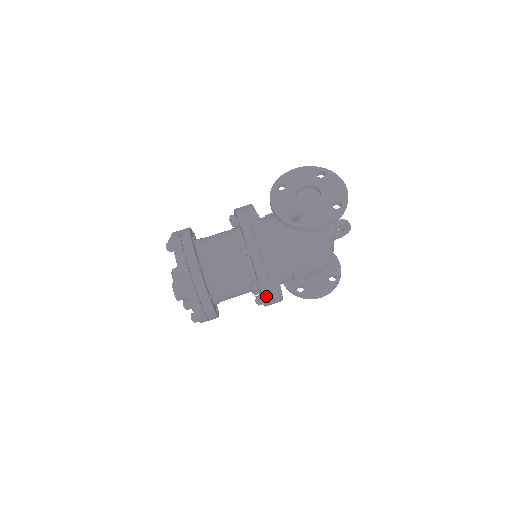
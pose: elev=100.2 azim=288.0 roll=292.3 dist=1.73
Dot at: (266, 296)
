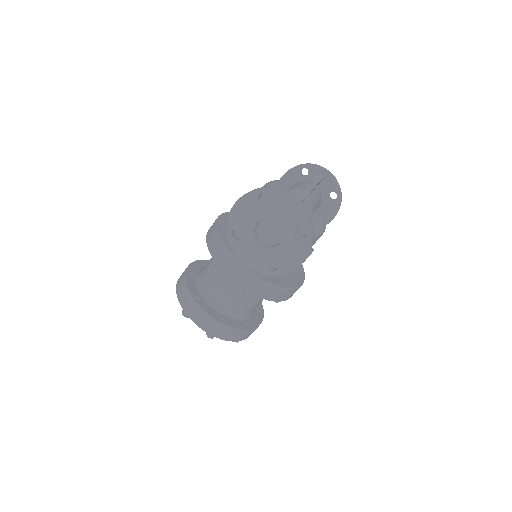
Dot at: (291, 296)
